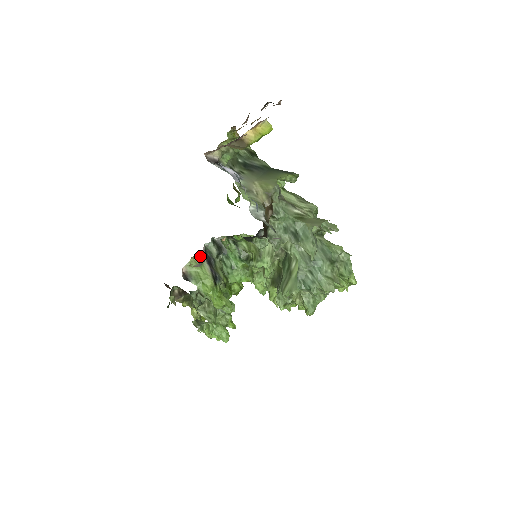
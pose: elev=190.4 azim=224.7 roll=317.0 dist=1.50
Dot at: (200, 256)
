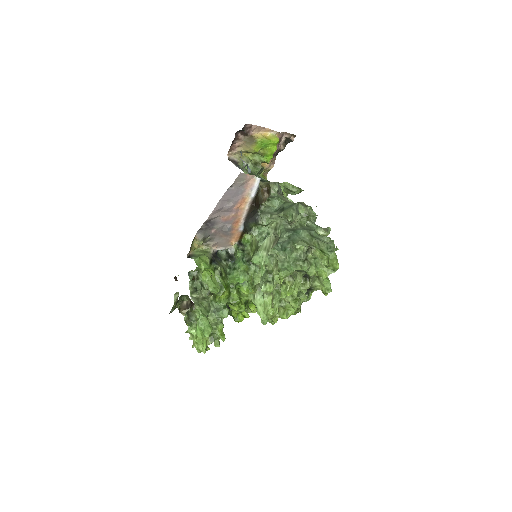
Dot at: (208, 248)
